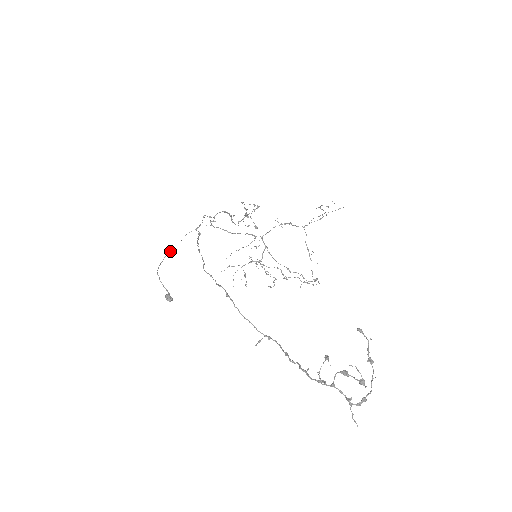
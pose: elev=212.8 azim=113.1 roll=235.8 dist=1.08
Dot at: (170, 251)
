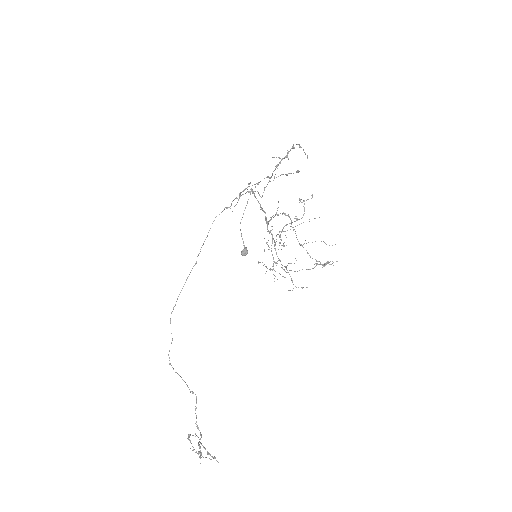
Dot at: (250, 193)
